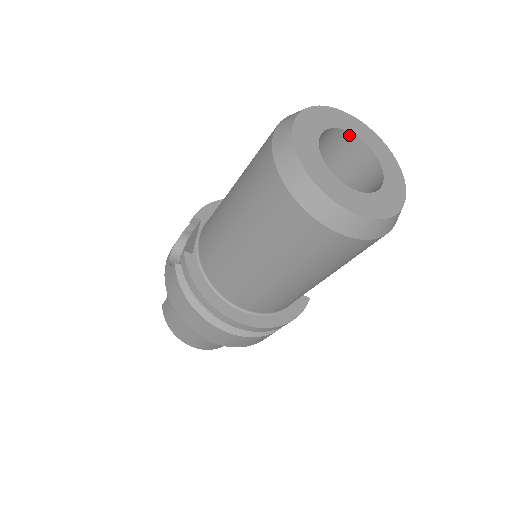
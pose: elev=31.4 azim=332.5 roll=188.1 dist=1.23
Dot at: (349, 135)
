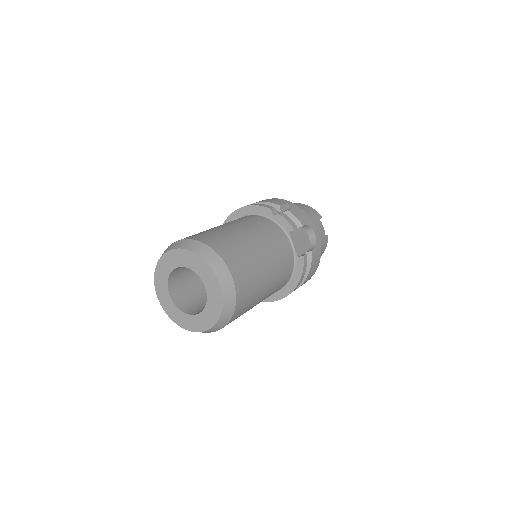
Dot at: occluded
